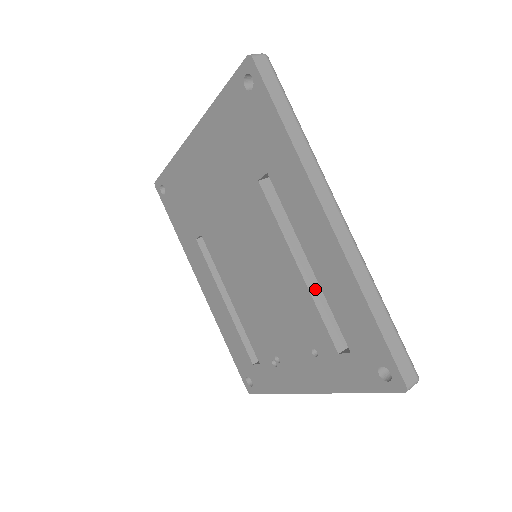
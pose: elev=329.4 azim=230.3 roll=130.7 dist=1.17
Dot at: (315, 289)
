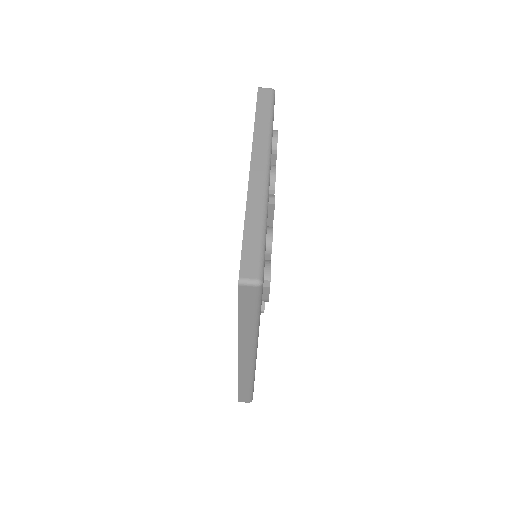
Dot at: occluded
